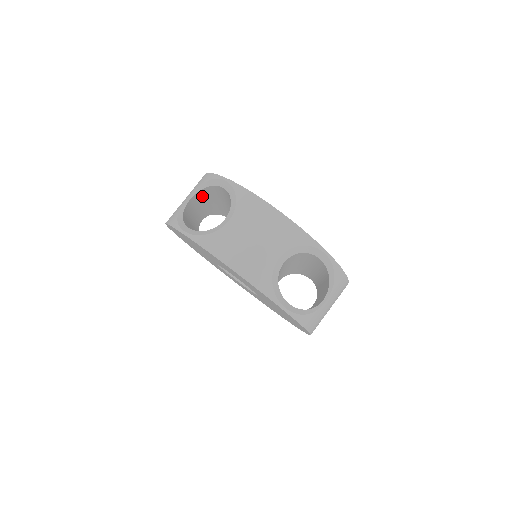
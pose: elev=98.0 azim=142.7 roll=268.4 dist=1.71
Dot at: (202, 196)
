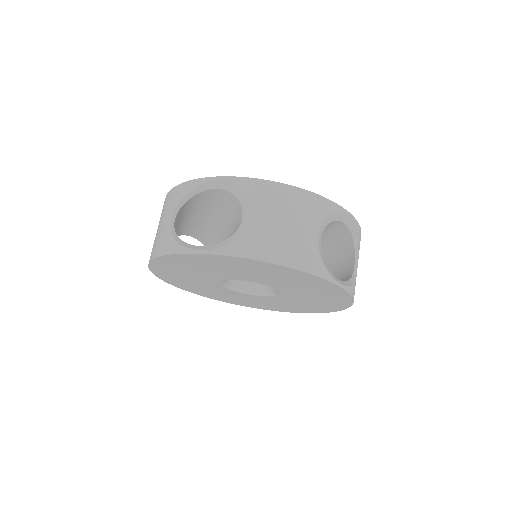
Dot at: (180, 213)
